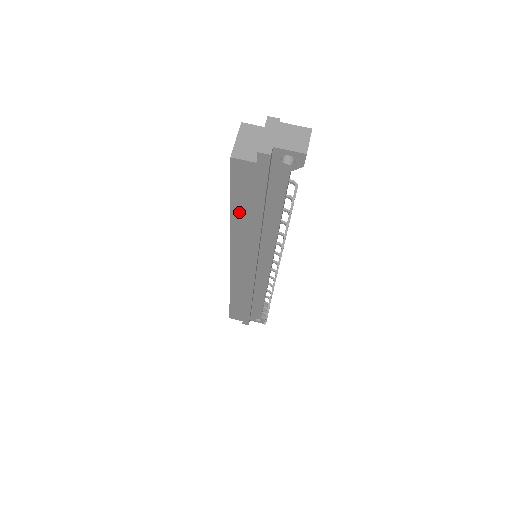
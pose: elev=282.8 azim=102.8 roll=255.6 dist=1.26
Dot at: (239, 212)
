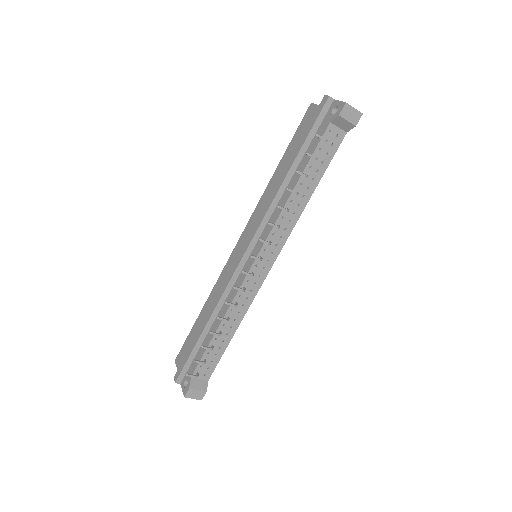
Dot at: (283, 163)
